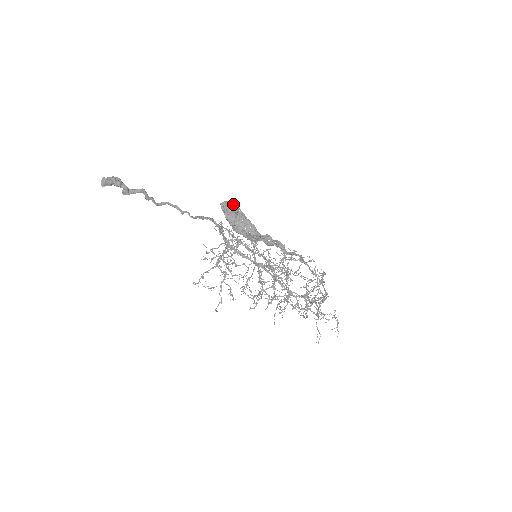
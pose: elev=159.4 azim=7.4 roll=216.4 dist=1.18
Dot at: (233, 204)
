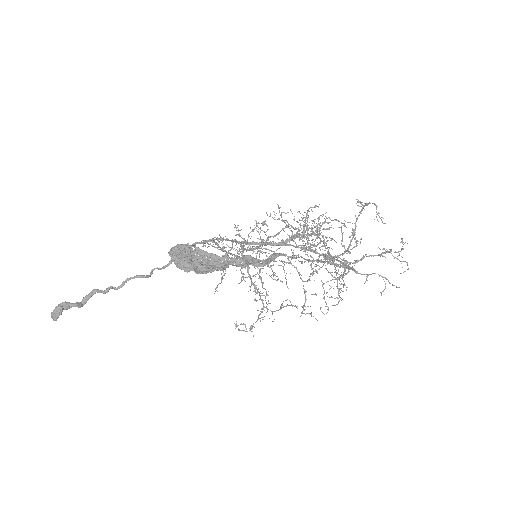
Dot at: (181, 246)
